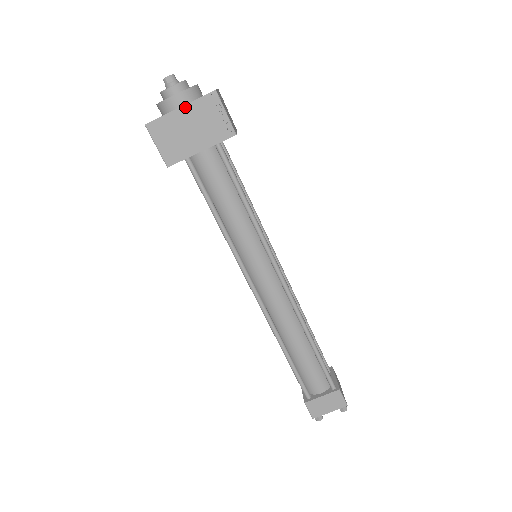
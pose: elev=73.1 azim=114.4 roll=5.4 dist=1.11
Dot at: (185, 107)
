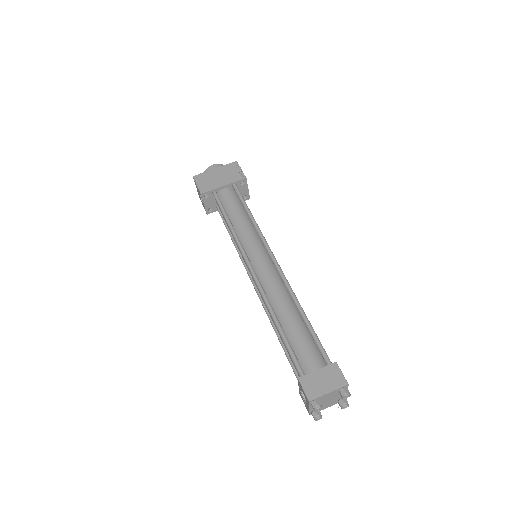
Dot at: (218, 168)
